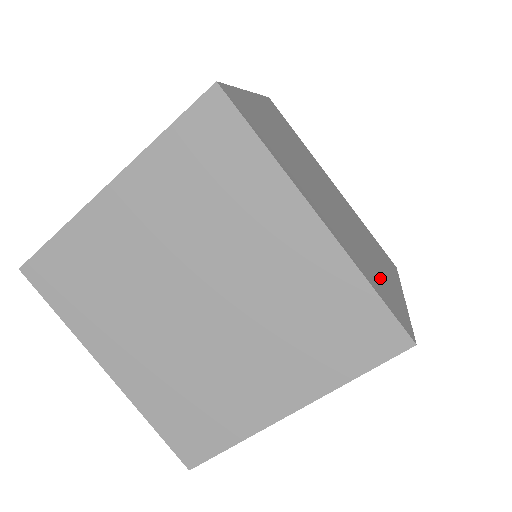
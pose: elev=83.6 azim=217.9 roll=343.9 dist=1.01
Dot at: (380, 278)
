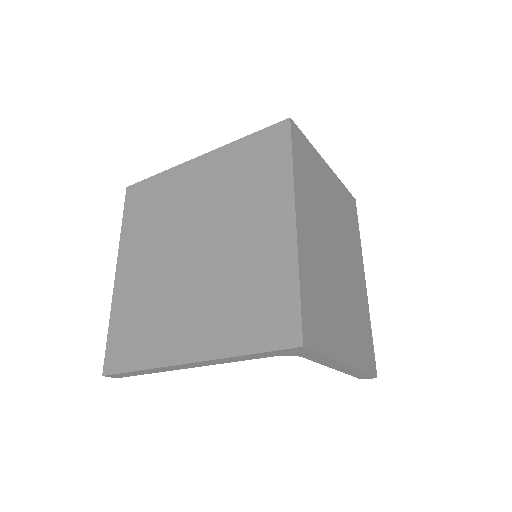
Dot at: (325, 312)
